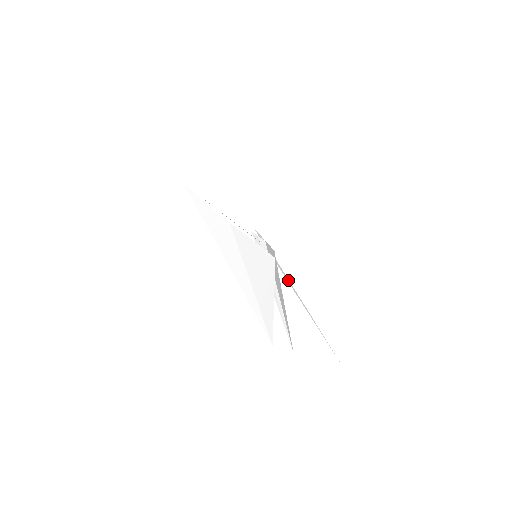
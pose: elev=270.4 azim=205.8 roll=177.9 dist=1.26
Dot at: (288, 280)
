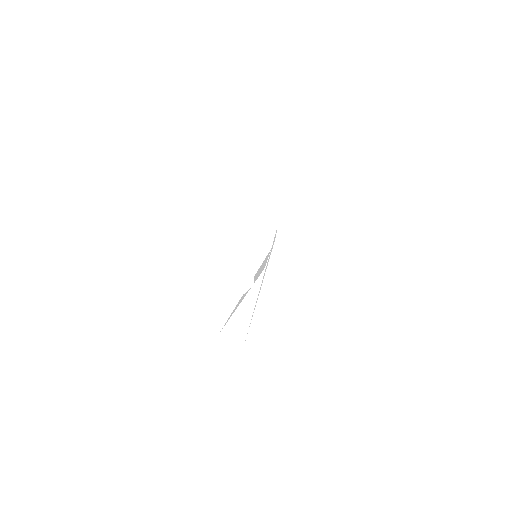
Dot at: occluded
